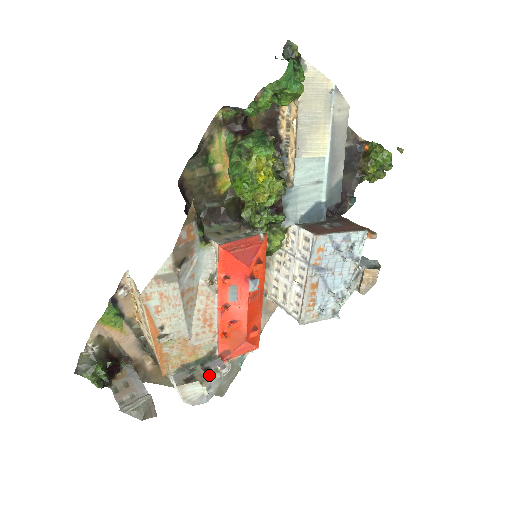
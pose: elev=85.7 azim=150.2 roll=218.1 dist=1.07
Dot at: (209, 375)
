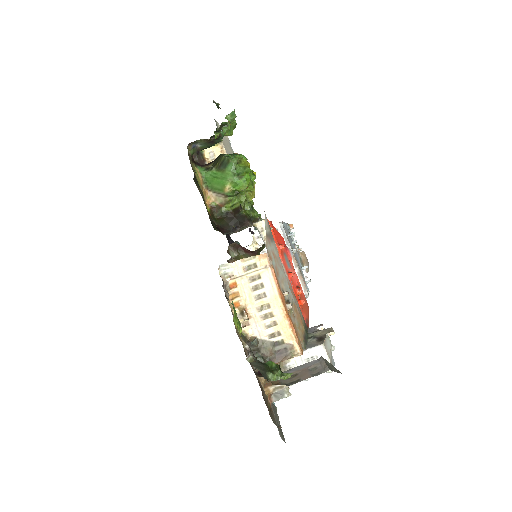
Dot at: occluded
